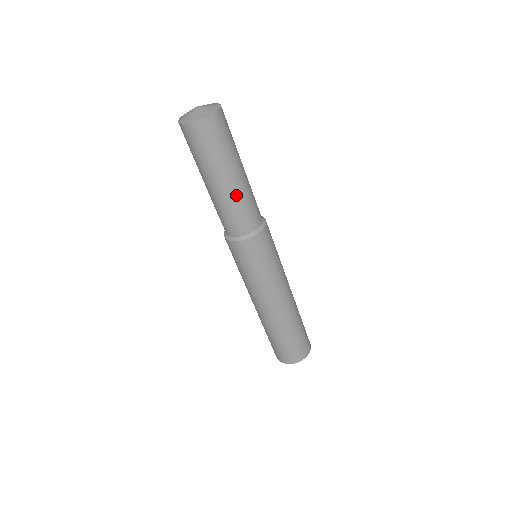
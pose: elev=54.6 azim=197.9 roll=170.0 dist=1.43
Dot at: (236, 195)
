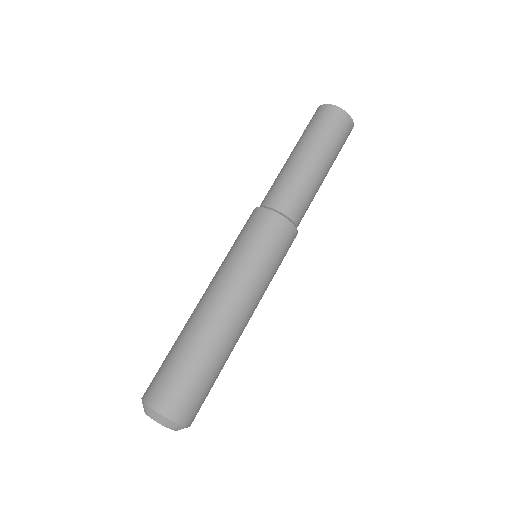
Dot at: (316, 184)
